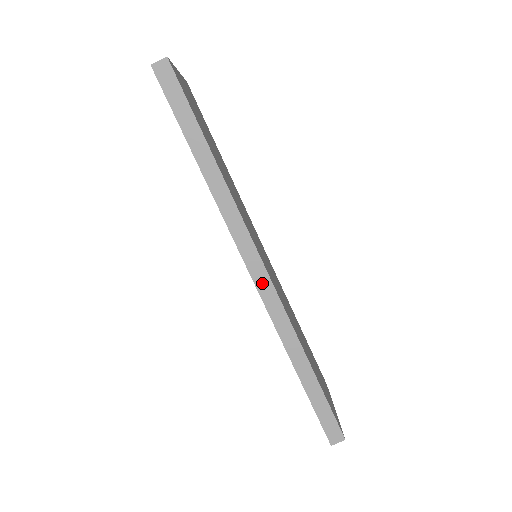
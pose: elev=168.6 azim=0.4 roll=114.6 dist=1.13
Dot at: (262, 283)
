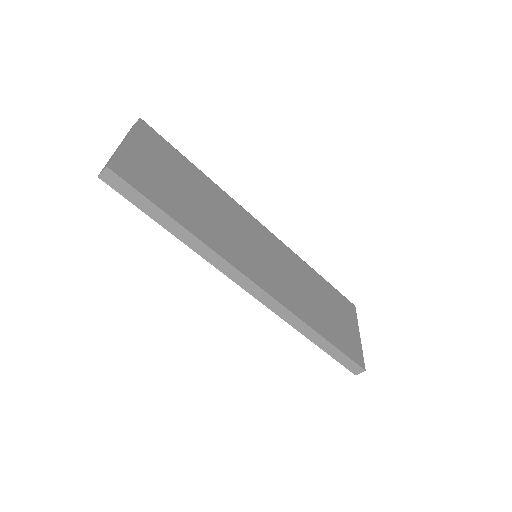
Dot at: (261, 297)
